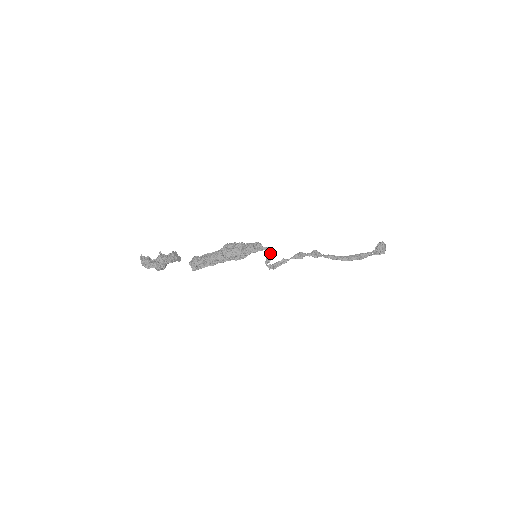
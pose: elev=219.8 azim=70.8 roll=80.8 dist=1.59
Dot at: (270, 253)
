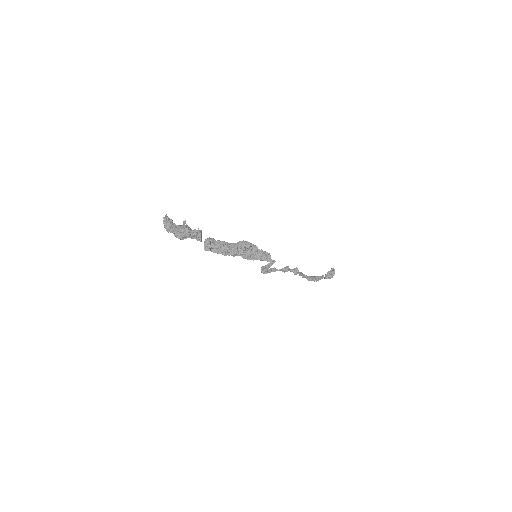
Dot at: (272, 264)
